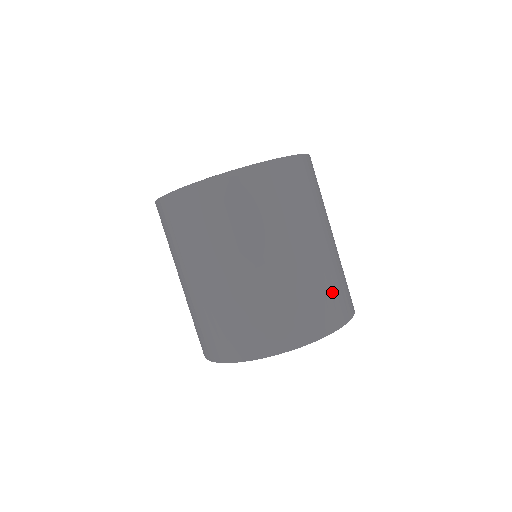
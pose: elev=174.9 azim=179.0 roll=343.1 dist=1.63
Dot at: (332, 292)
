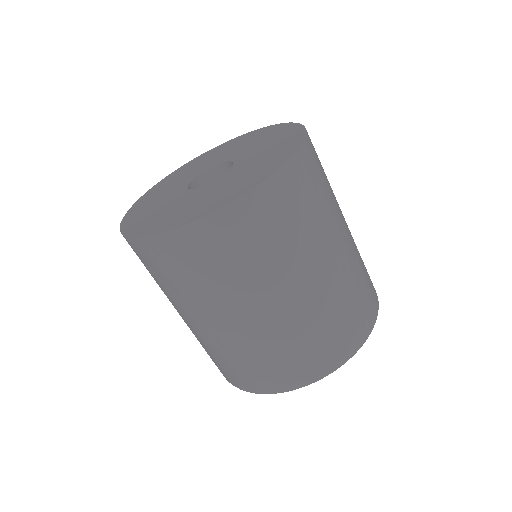
Dot at: (282, 359)
